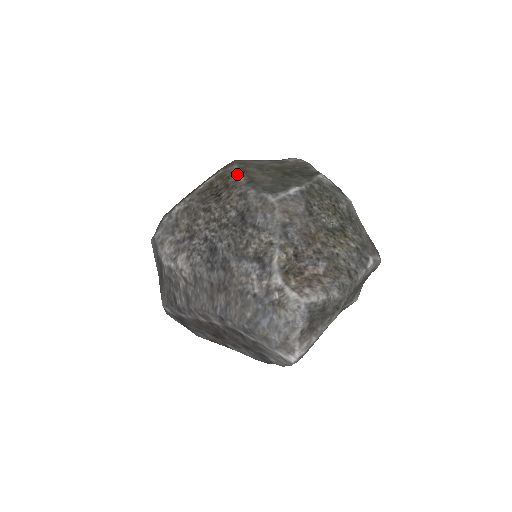
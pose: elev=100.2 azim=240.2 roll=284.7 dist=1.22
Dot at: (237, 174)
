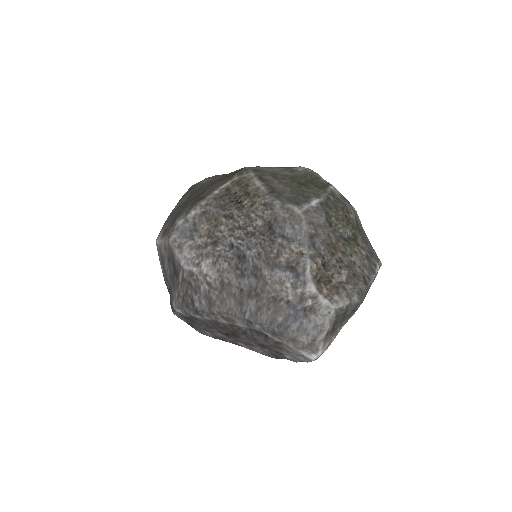
Dot at: (256, 182)
